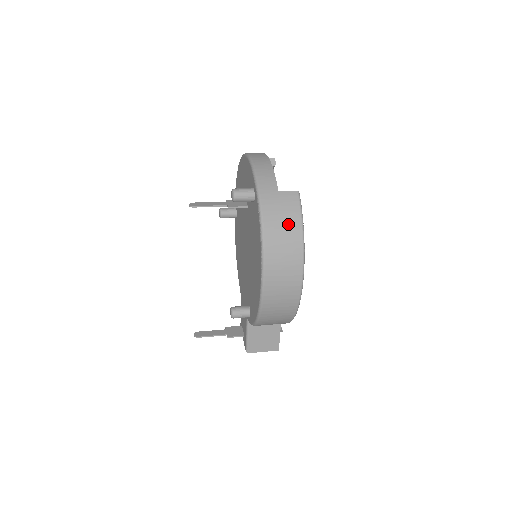
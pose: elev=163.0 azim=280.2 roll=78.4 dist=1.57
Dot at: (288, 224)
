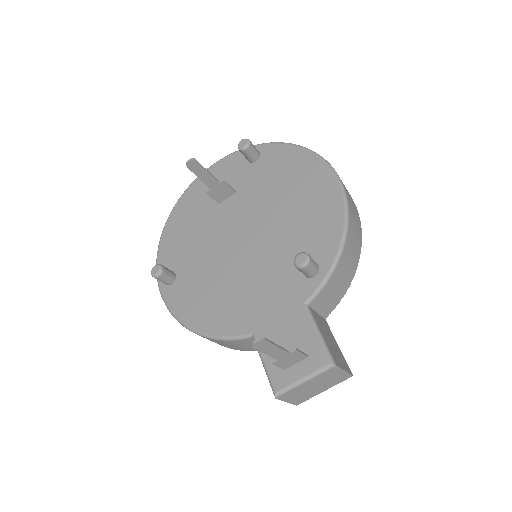
Dot at: occluded
